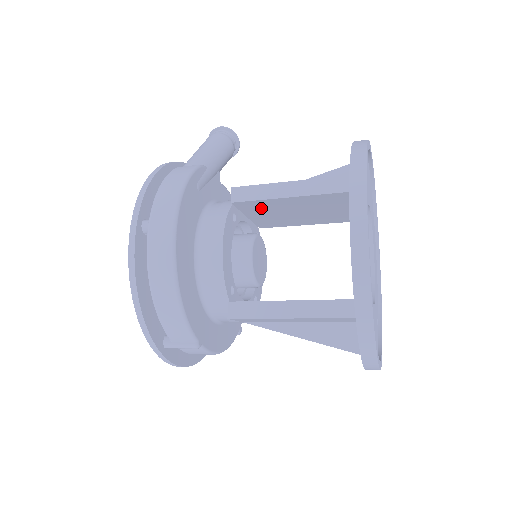
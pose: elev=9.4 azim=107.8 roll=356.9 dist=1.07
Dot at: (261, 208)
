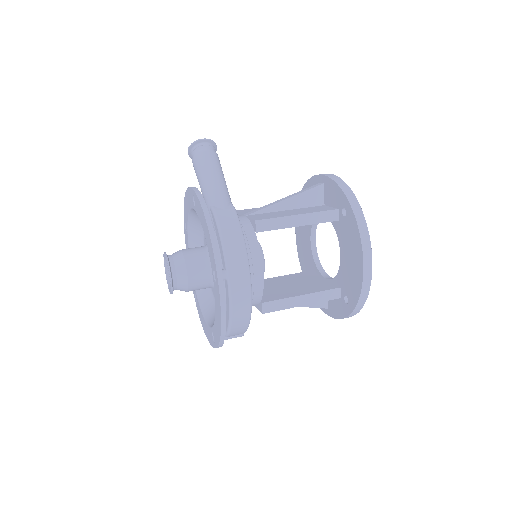
Dot at: occluded
